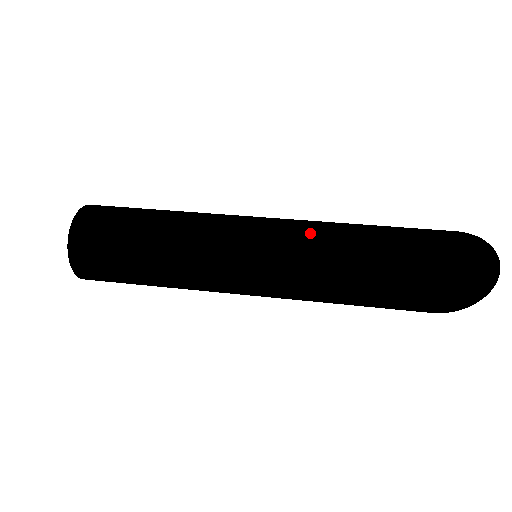
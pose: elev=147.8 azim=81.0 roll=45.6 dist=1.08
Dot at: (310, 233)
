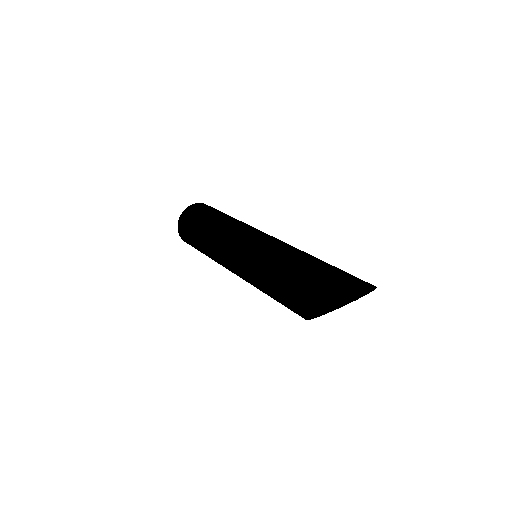
Dot at: occluded
